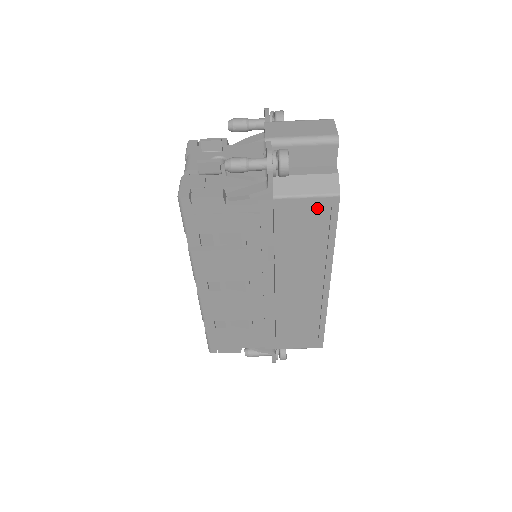
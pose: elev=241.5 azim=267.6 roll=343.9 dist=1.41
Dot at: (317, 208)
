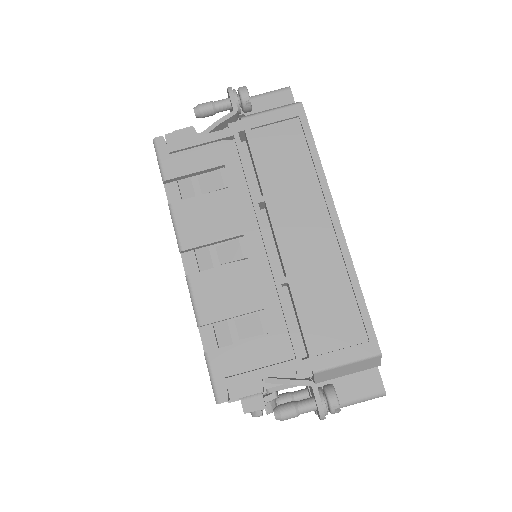
Dot at: (286, 123)
